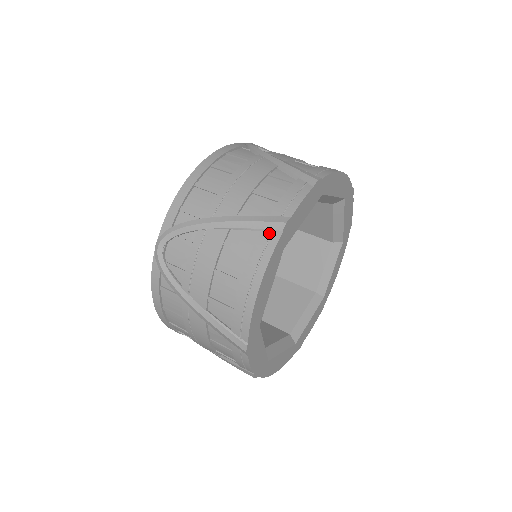
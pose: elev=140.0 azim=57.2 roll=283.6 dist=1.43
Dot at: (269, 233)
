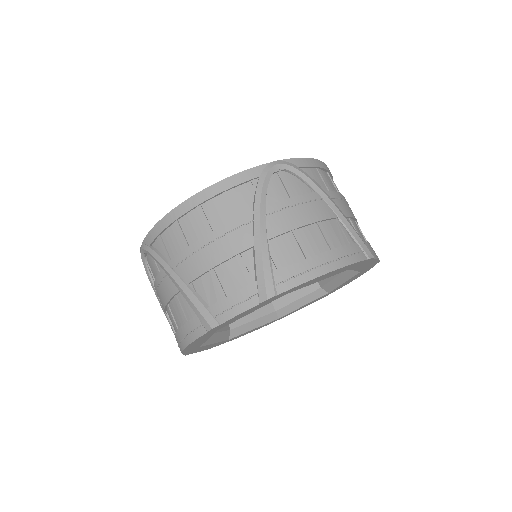
Dot at: (200, 323)
